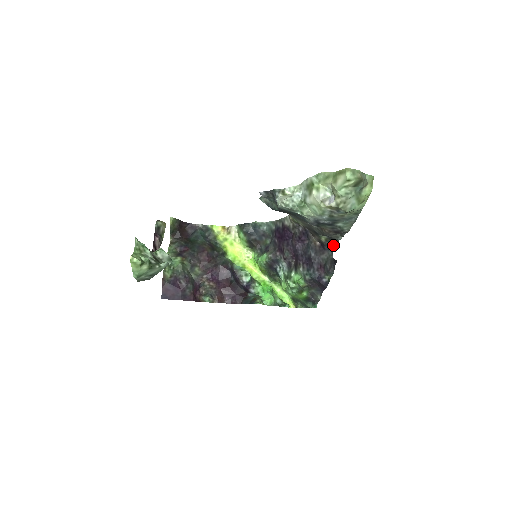
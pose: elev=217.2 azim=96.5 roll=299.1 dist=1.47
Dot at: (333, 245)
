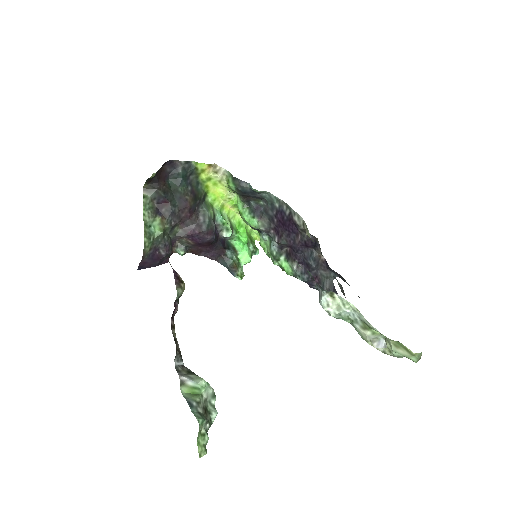
Dot at: (339, 276)
